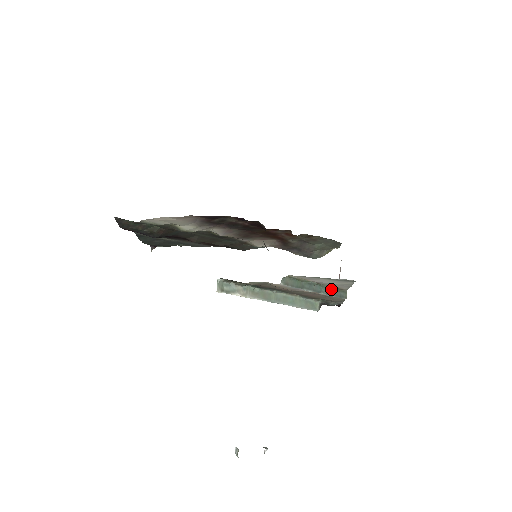
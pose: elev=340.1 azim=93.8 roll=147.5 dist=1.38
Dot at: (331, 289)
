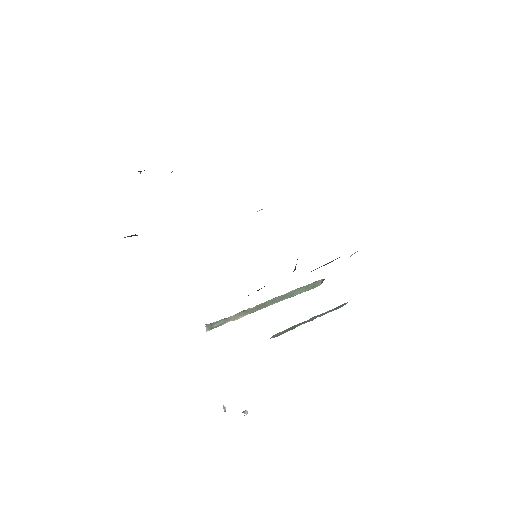
Dot at: (330, 310)
